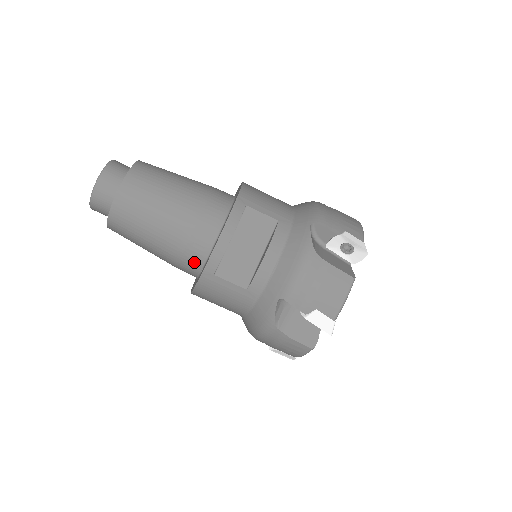
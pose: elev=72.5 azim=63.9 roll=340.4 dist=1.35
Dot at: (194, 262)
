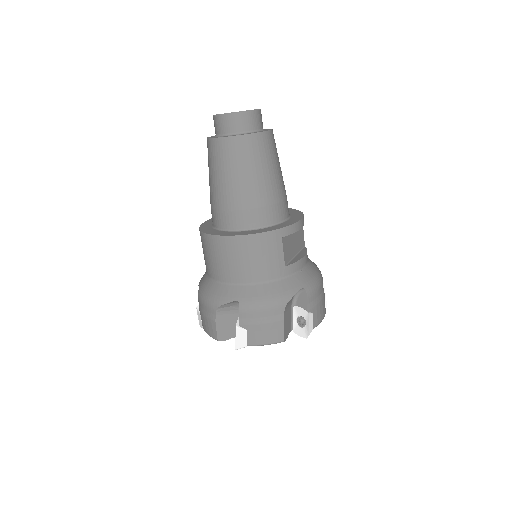
Dot at: (264, 218)
